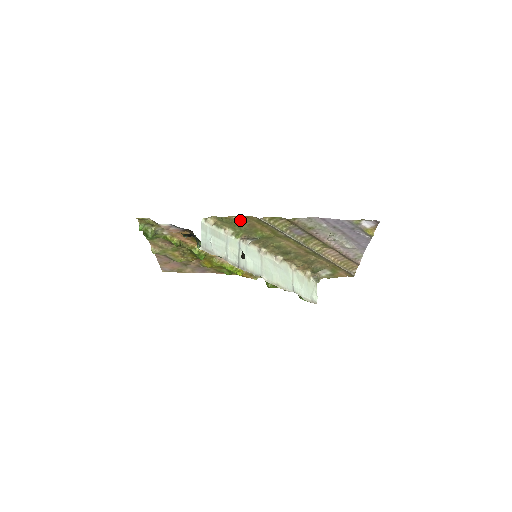
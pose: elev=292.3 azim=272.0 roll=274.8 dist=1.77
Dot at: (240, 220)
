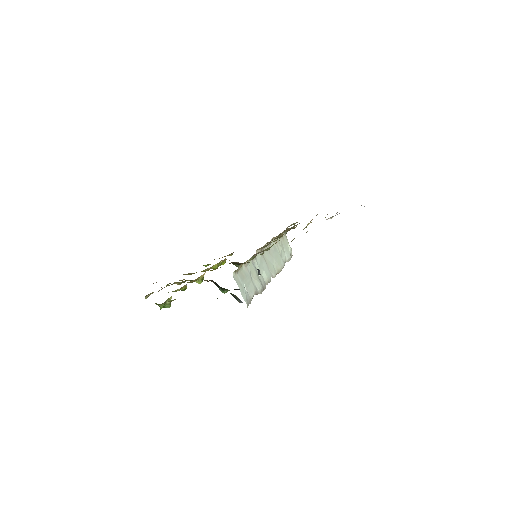
Dot at: occluded
